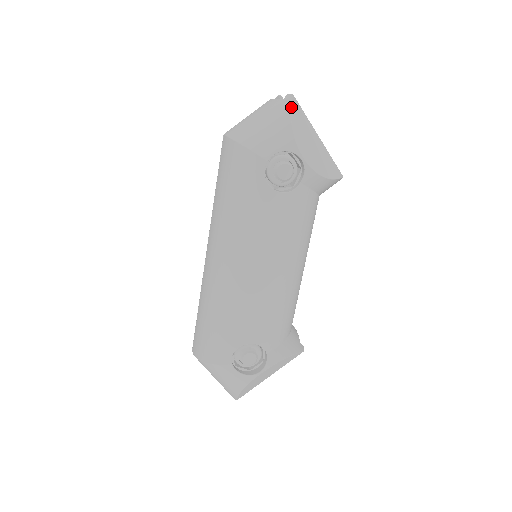
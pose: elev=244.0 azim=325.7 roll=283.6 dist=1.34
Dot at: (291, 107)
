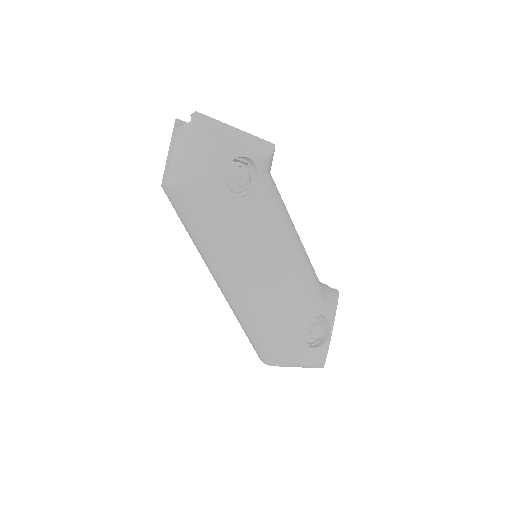
Dot at: (205, 123)
